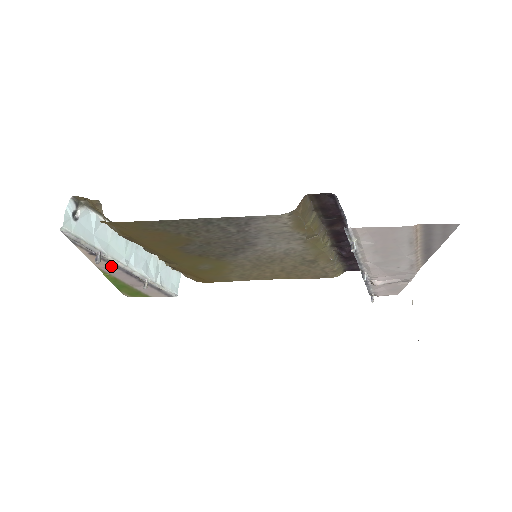
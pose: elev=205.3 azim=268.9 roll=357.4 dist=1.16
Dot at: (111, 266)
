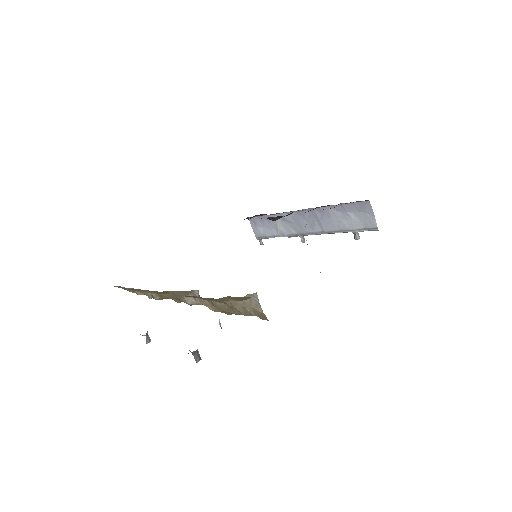
Dot at: occluded
